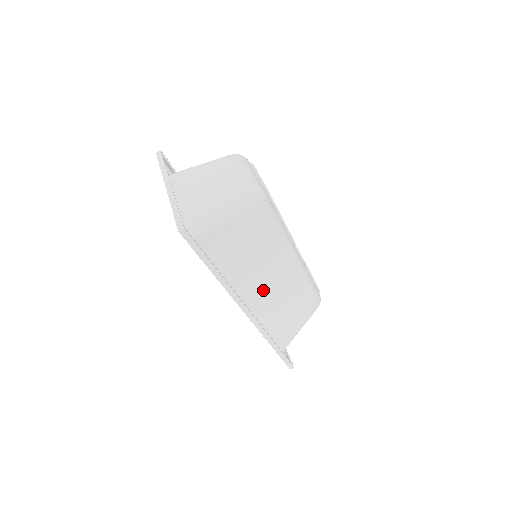
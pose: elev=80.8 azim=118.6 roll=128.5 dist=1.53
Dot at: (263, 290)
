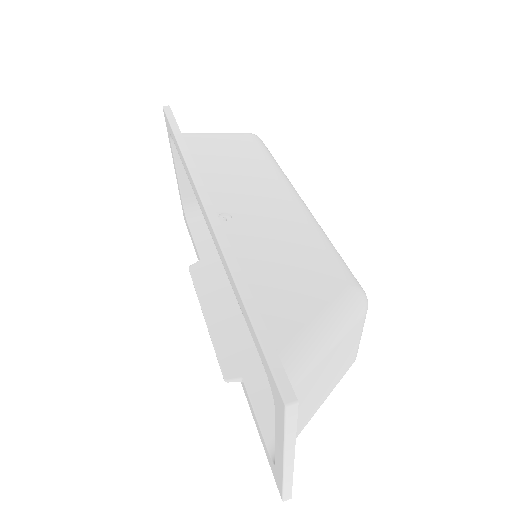
Dot at: (243, 211)
